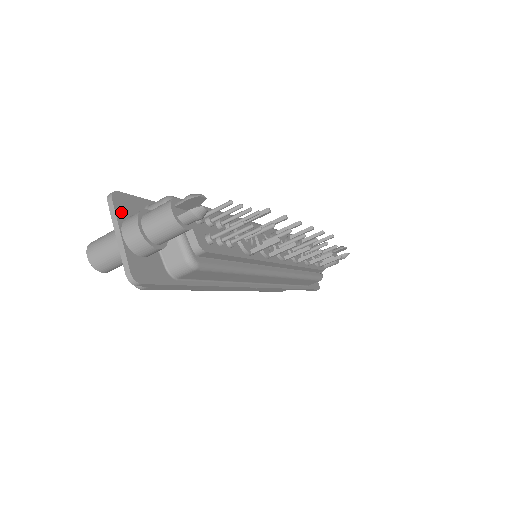
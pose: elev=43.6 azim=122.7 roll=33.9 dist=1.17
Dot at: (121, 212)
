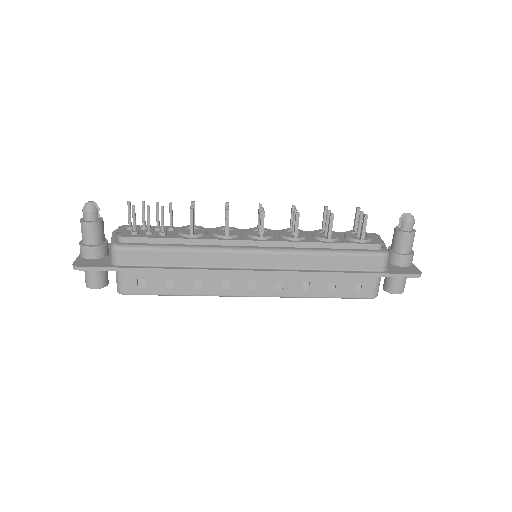
Dot at: occluded
